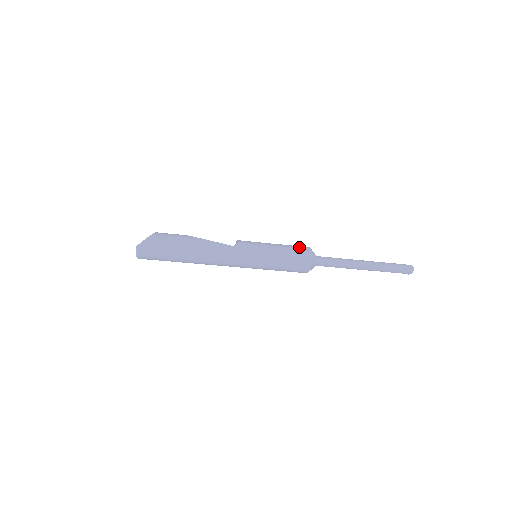
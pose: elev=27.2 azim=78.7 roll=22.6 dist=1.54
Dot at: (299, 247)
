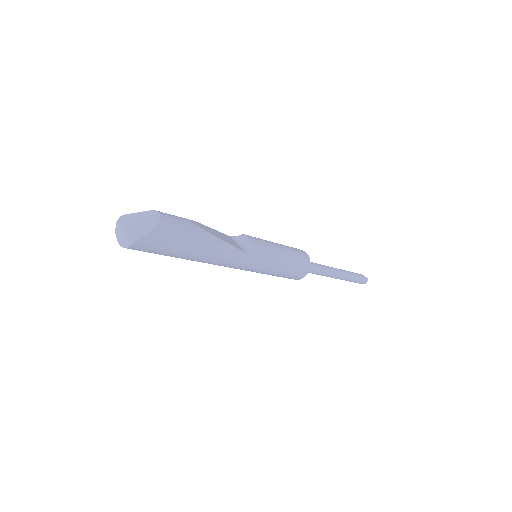
Dot at: (302, 256)
